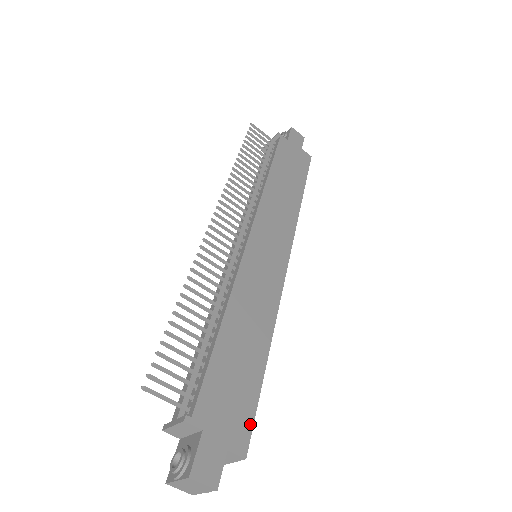
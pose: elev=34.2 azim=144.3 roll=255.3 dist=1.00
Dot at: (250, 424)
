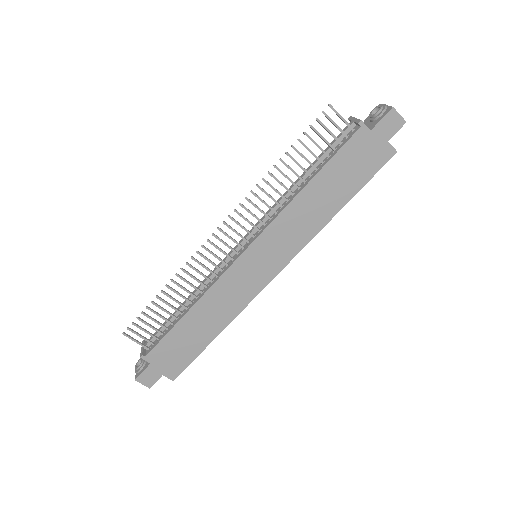
Dot at: (184, 367)
